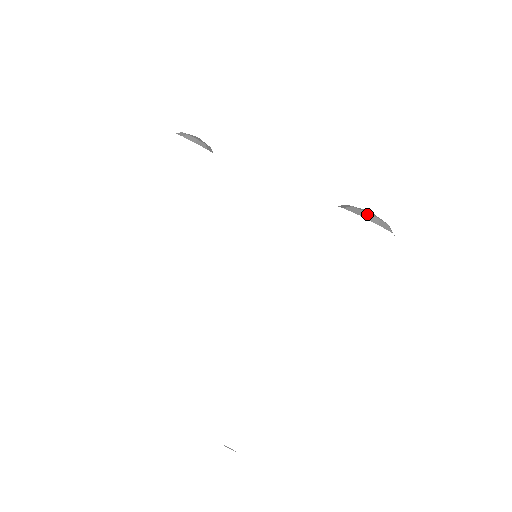
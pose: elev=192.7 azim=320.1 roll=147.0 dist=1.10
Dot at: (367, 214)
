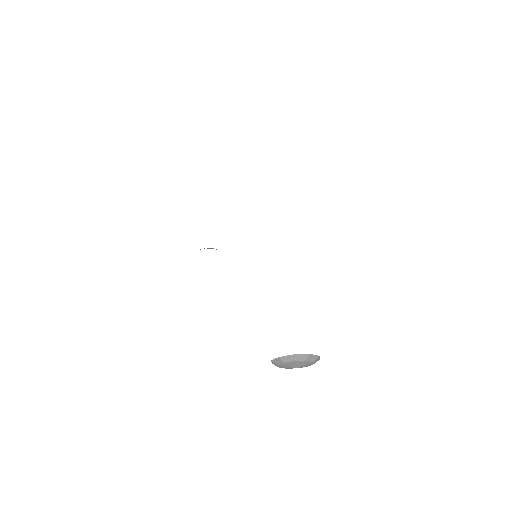
Dot at: occluded
